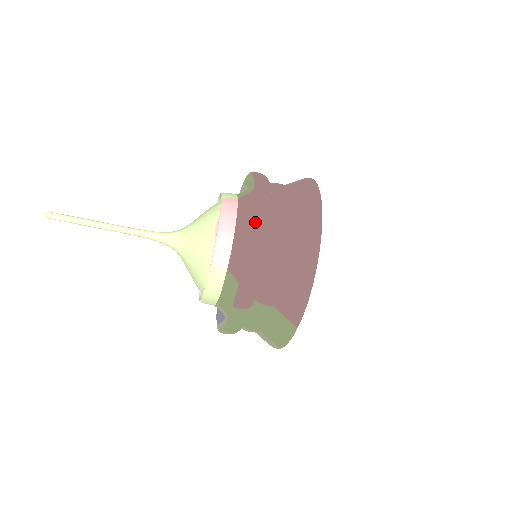
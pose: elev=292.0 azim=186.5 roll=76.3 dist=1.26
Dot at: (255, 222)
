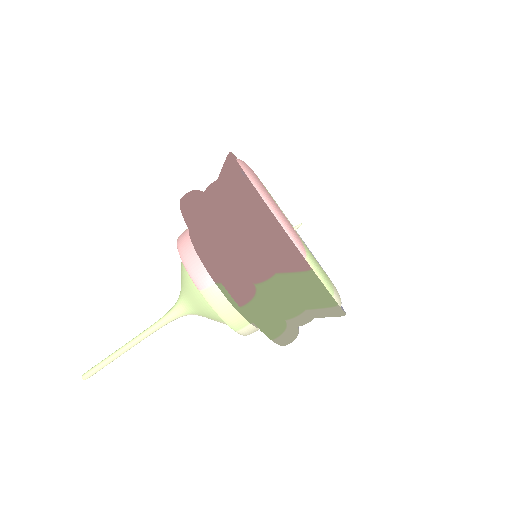
Dot at: (190, 224)
